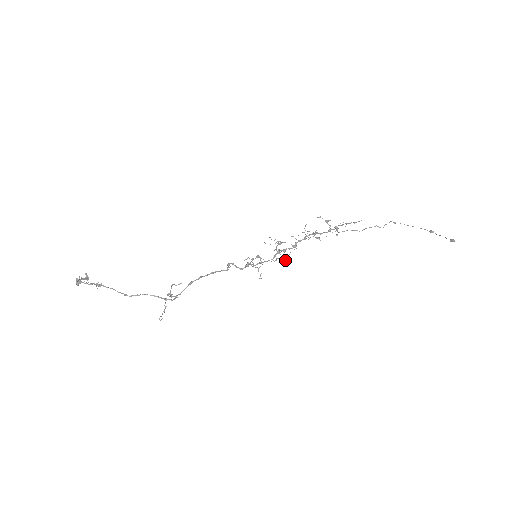
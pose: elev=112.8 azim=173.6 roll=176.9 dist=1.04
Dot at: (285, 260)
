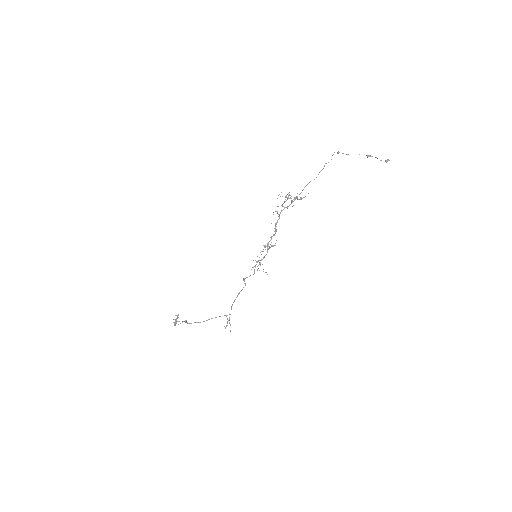
Dot at: occluded
